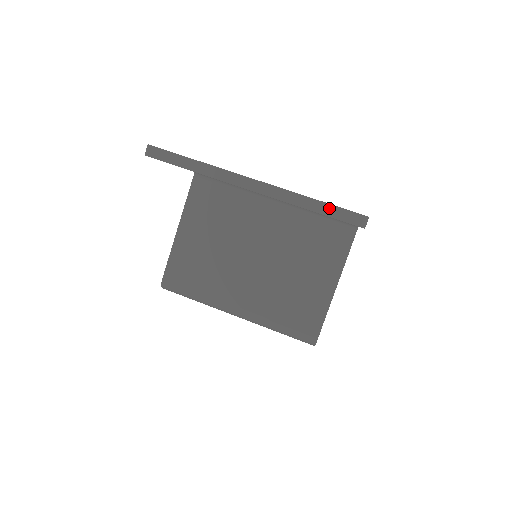
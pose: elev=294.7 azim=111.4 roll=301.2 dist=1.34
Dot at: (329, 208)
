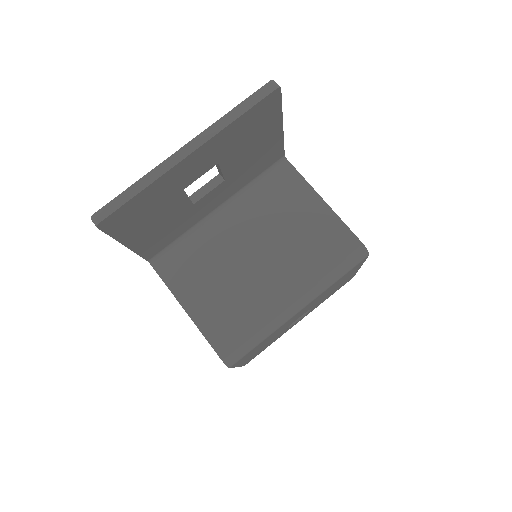
Dot at: (247, 102)
